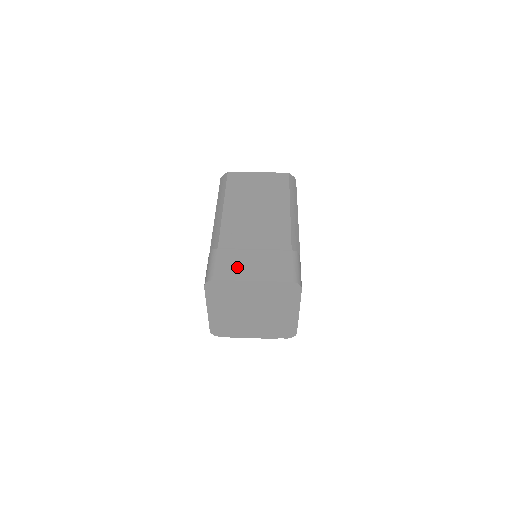
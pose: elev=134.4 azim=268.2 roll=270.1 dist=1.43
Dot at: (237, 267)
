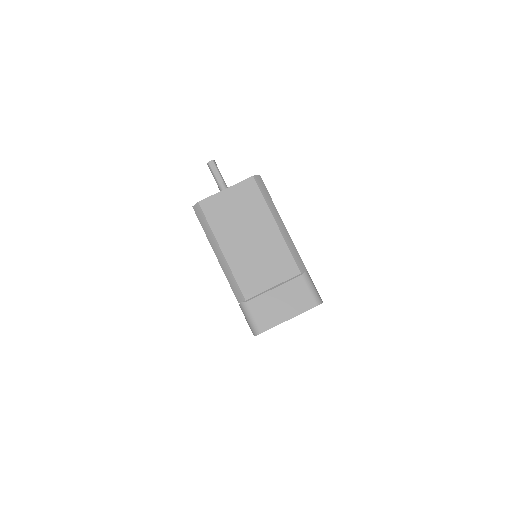
Dot at: (271, 313)
